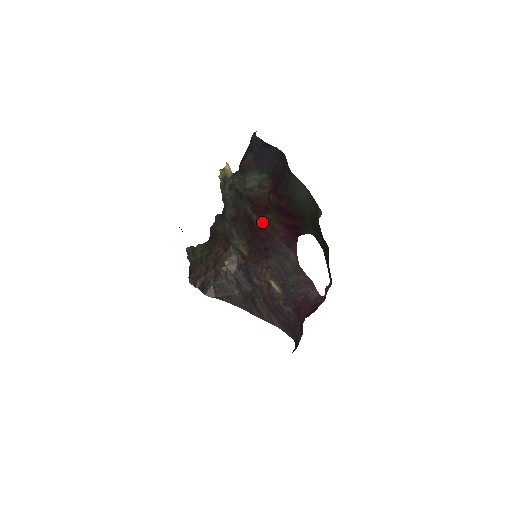
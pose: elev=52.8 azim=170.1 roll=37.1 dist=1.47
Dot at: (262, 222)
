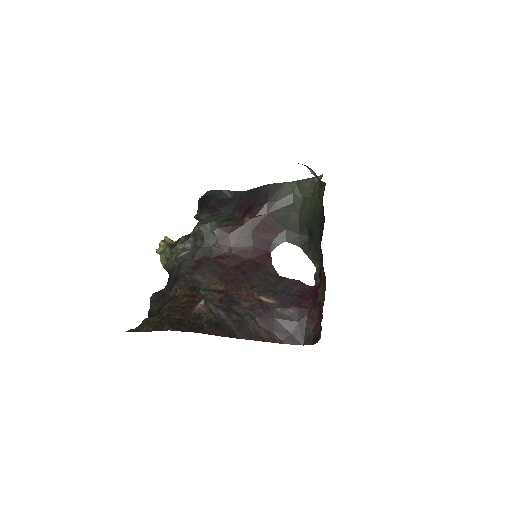
Dot at: (234, 251)
